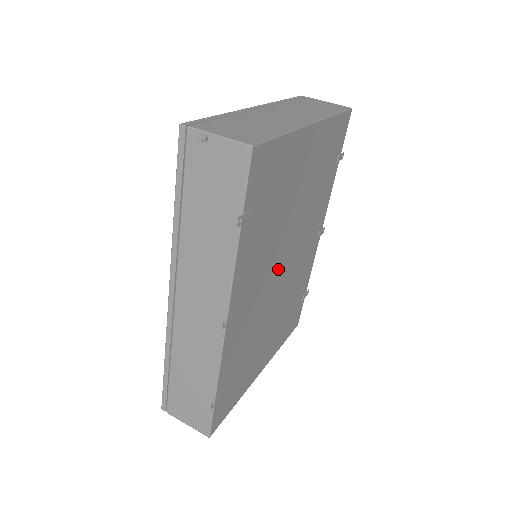
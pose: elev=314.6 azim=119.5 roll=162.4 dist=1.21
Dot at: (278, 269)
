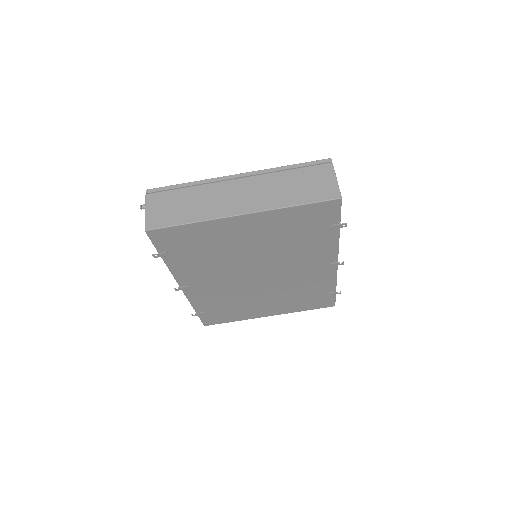
Dot at: (248, 276)
